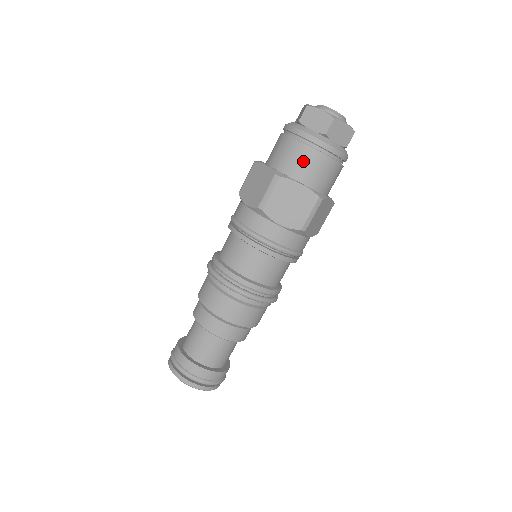
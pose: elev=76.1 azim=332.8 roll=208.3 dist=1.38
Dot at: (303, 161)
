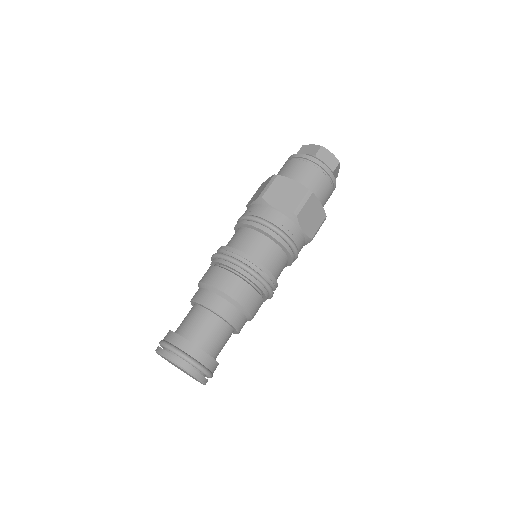
Dot at: (297, 169)
